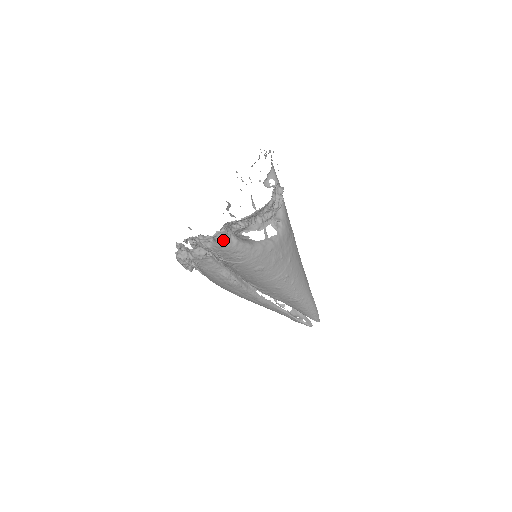
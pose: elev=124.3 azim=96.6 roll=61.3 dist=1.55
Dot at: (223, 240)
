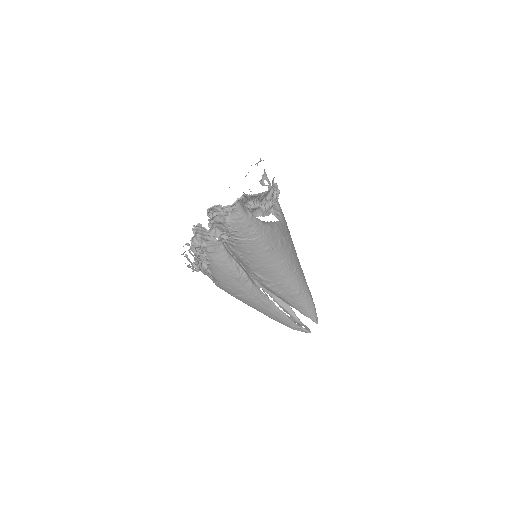
Dot at: (241, 210)
